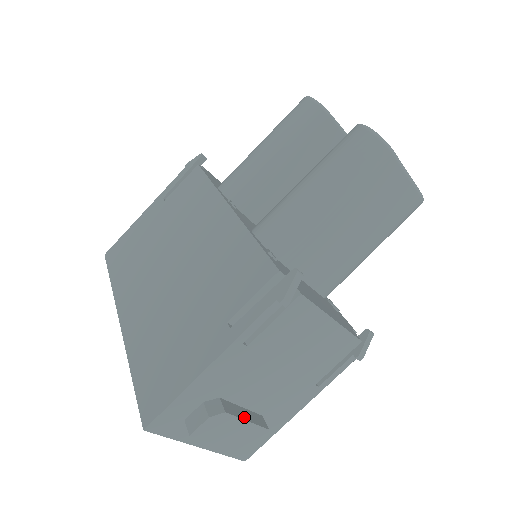
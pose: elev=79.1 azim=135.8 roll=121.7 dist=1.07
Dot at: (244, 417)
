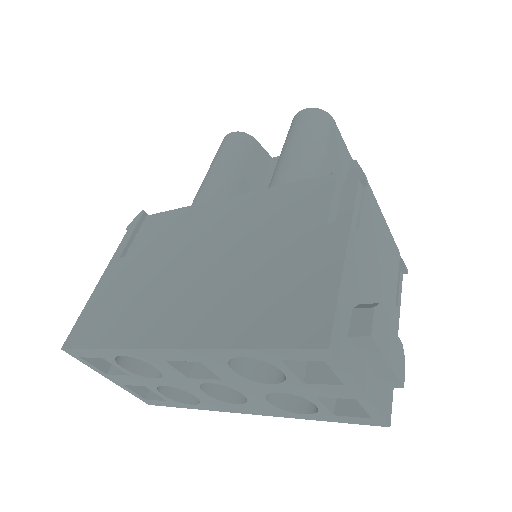
Dot at: occluded
